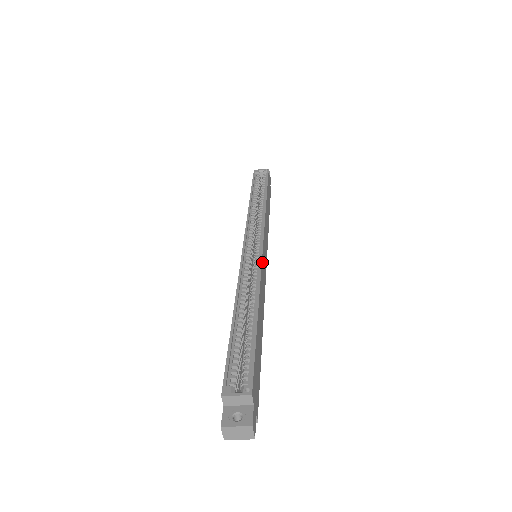
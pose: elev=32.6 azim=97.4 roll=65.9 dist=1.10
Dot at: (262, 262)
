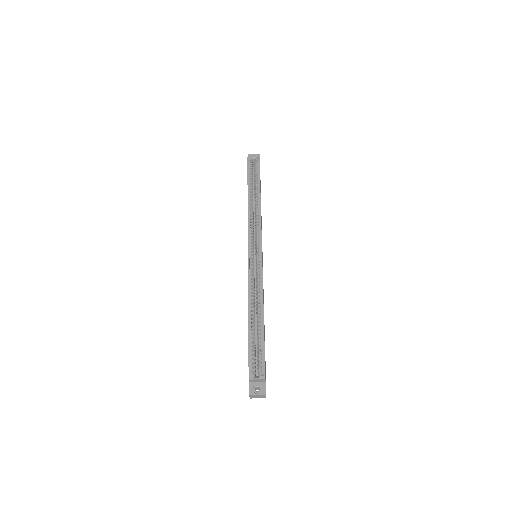
Dot at: (262, 269)
